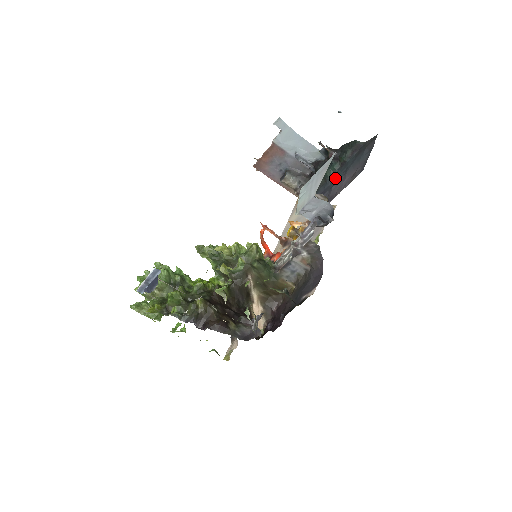
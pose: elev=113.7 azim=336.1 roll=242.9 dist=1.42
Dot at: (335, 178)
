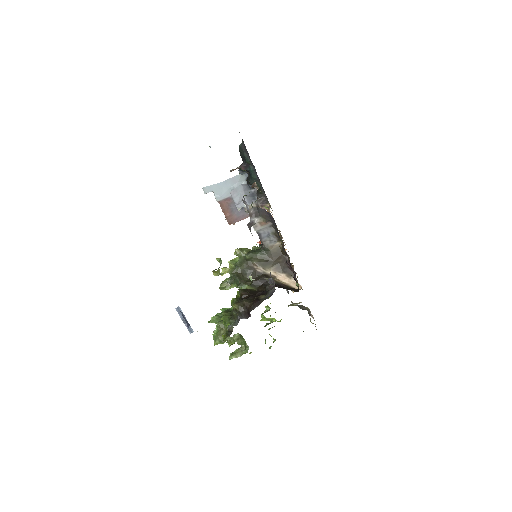
Dot at: occluded
